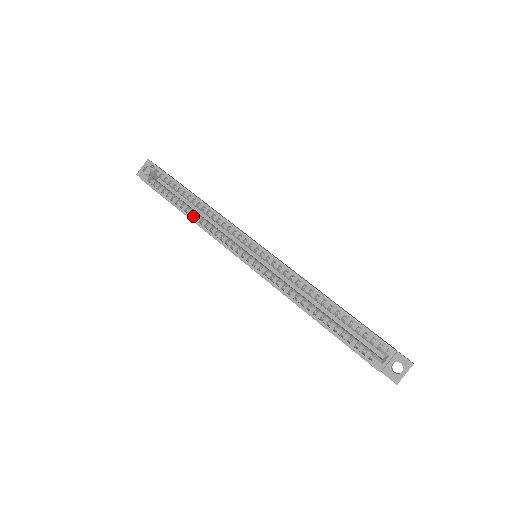
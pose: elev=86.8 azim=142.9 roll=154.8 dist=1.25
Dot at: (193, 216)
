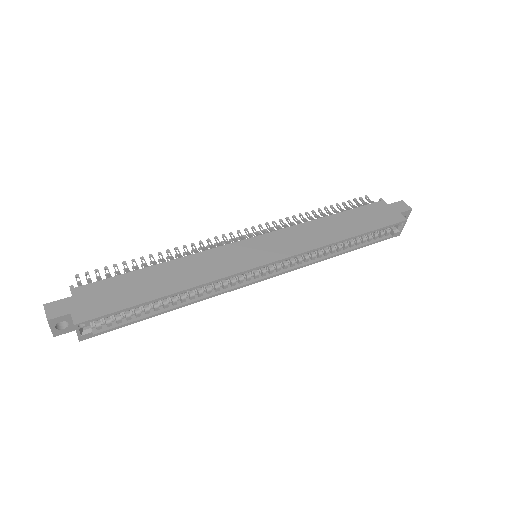
Dot at: (184, 302)
